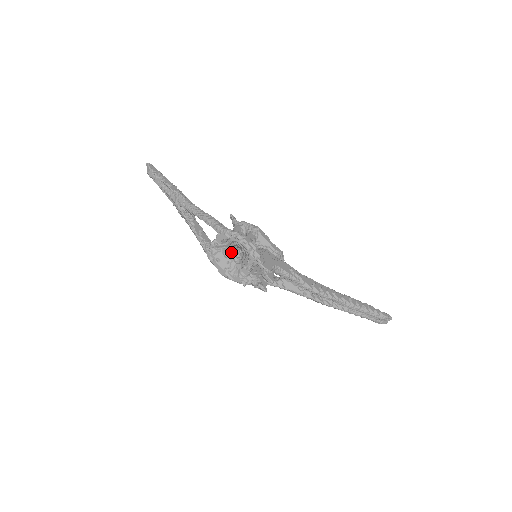
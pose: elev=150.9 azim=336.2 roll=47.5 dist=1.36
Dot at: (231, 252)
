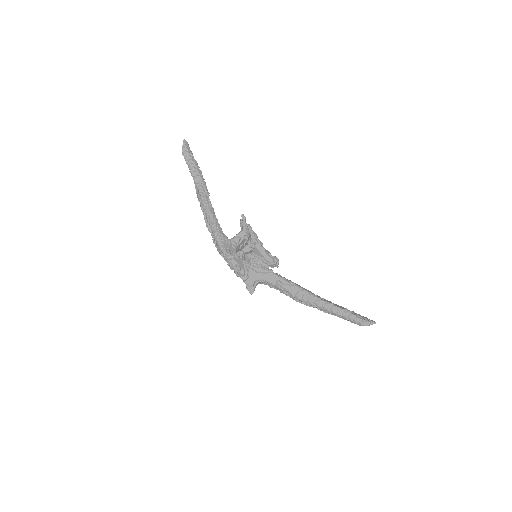
Dot at: occluded
